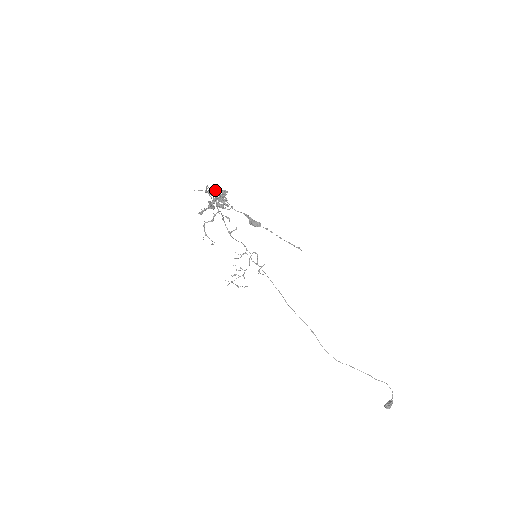
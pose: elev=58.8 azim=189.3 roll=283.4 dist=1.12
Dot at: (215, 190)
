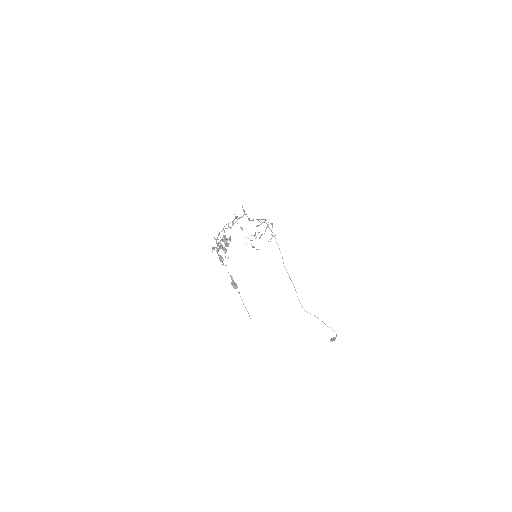
Dot at: (224, 236)
